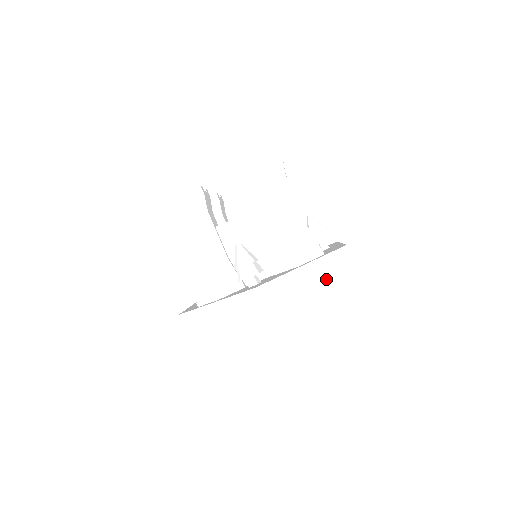
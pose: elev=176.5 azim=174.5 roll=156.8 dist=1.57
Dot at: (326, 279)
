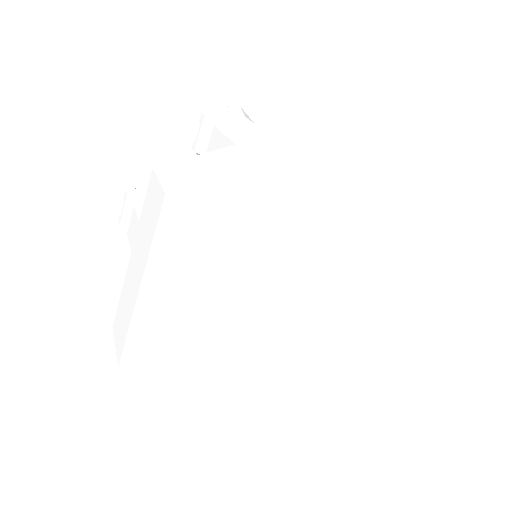
Dot at: (287, 145)
